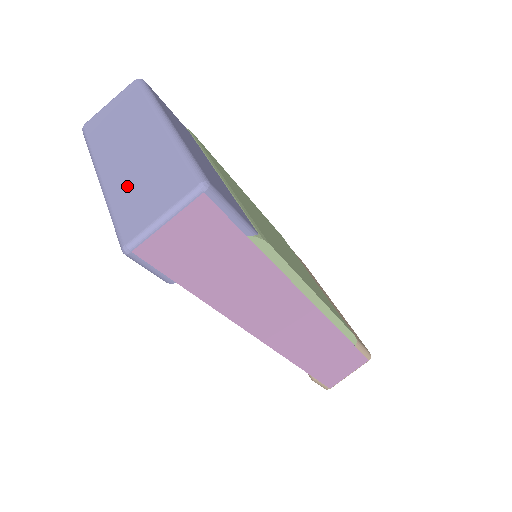
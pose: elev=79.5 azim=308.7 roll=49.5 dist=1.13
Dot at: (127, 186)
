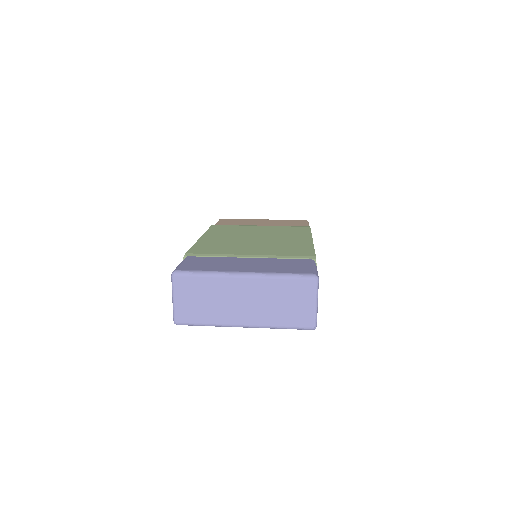
Dot at: (273, 313)
